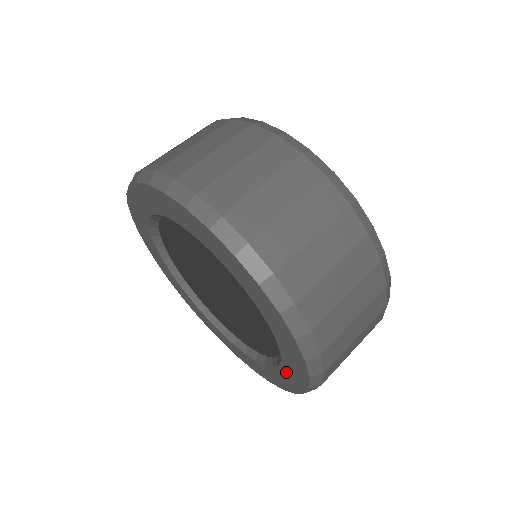
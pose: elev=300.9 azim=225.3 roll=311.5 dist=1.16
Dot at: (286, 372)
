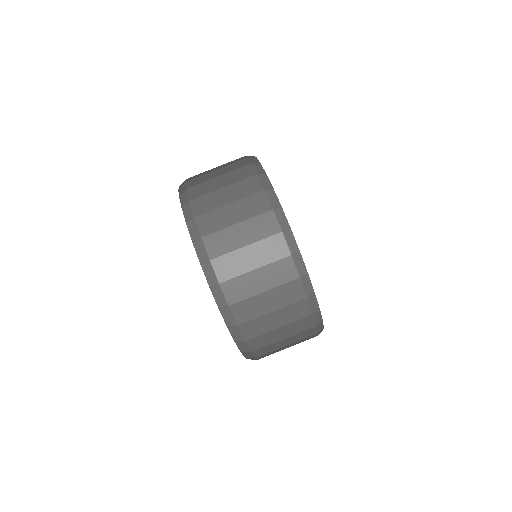
Dot at: occluded
